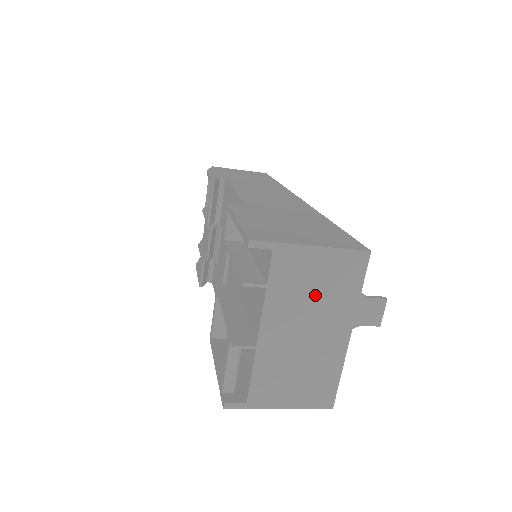
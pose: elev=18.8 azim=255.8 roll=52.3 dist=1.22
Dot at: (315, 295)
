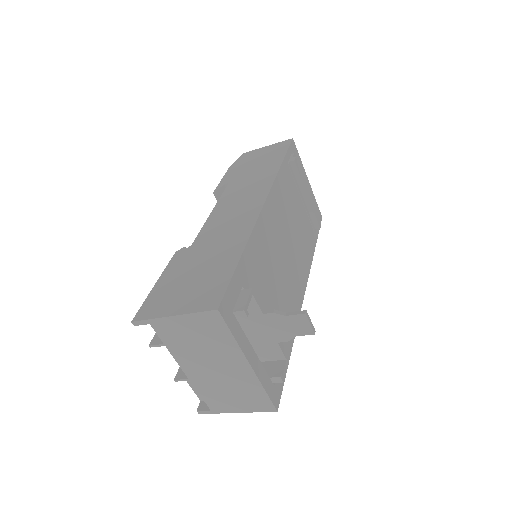
Dot at: (201, 345)
